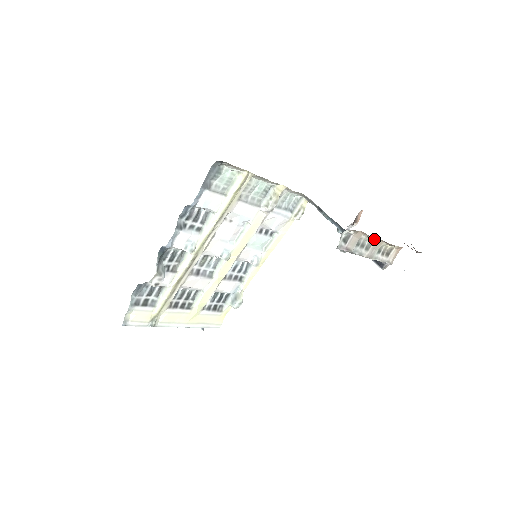
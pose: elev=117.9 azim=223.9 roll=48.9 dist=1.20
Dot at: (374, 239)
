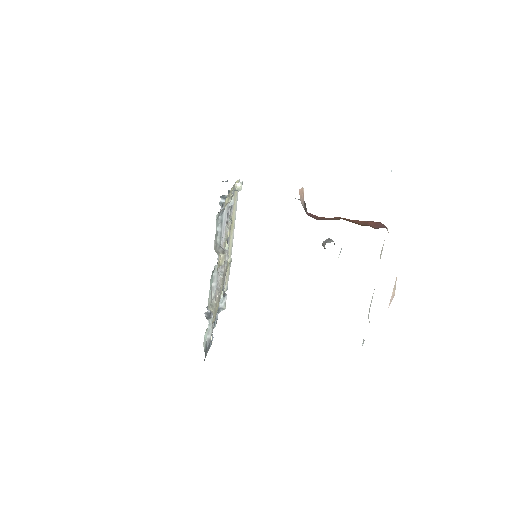
Dot at: occluded
